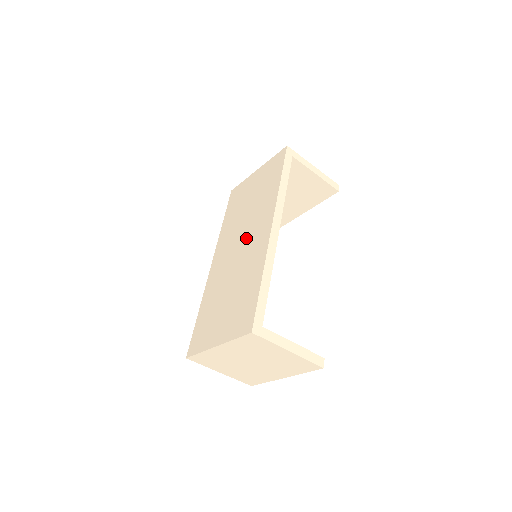
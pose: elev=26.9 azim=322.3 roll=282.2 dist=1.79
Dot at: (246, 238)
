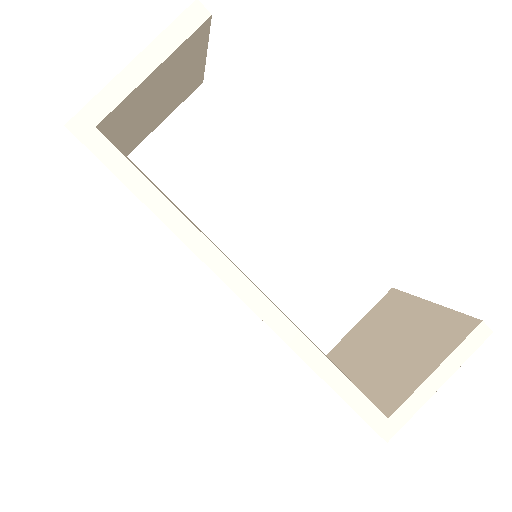
Dot at: occluded
